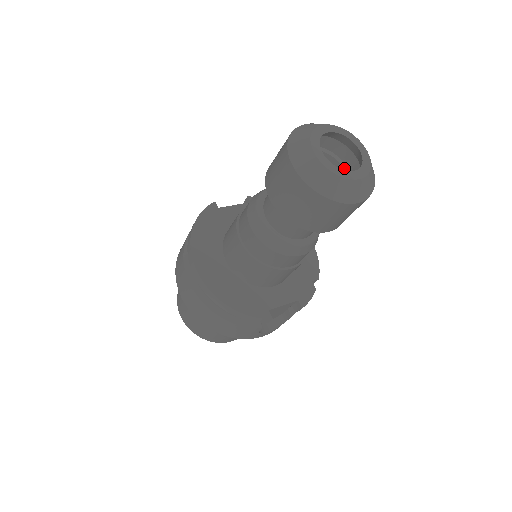
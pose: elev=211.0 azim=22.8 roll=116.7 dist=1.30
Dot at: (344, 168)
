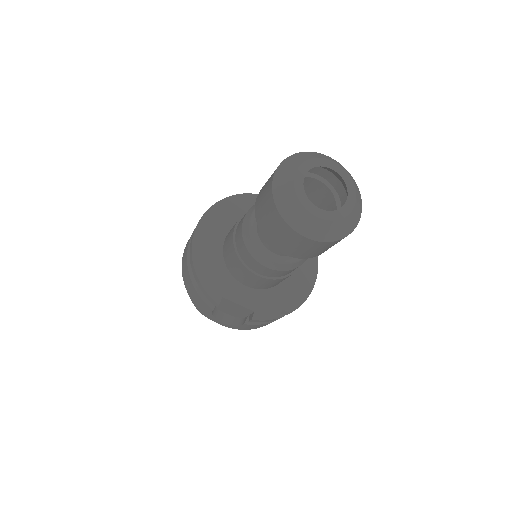
Dot at: occluded
